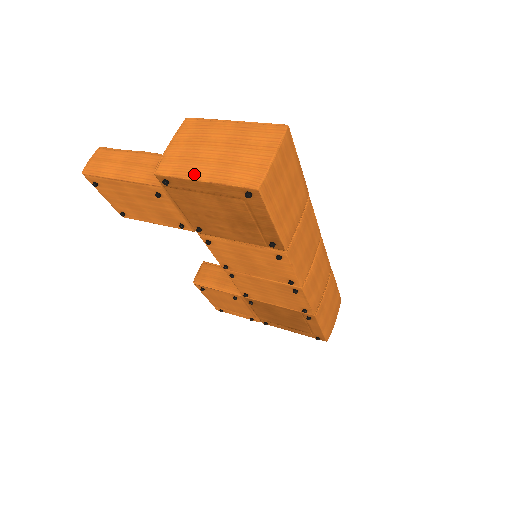
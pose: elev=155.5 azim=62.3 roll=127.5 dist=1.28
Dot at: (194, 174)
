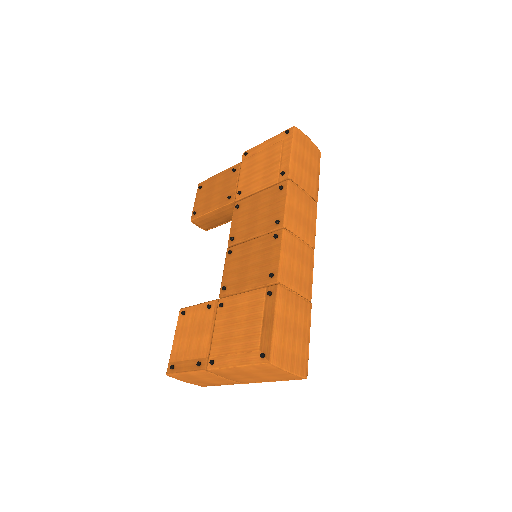
Dot at: occluded
